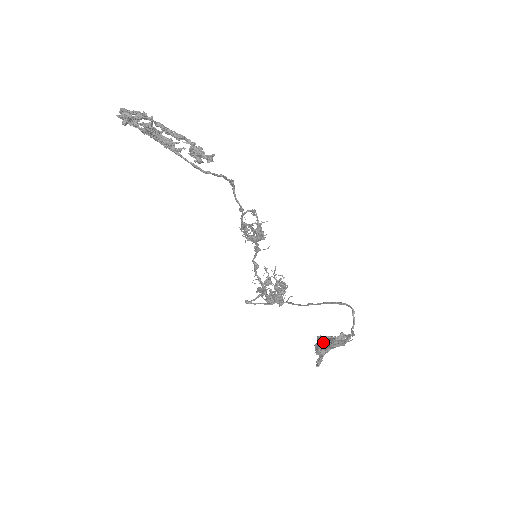
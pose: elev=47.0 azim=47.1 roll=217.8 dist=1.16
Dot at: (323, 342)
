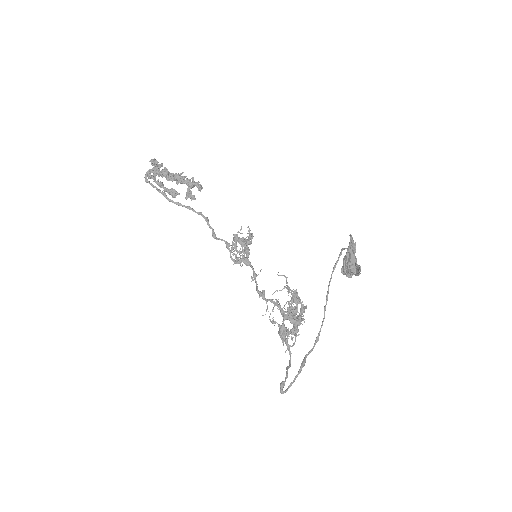
Dot at: (344, 257)
